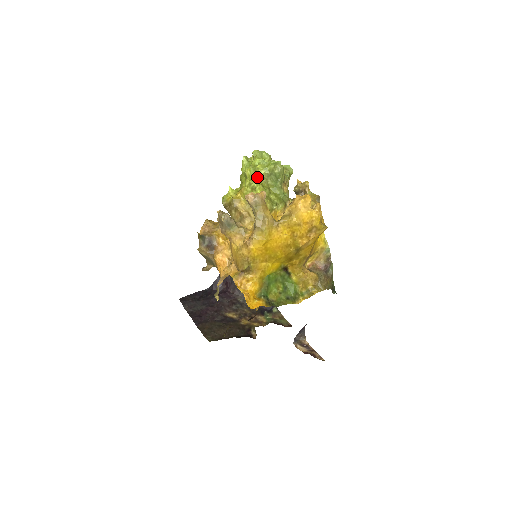
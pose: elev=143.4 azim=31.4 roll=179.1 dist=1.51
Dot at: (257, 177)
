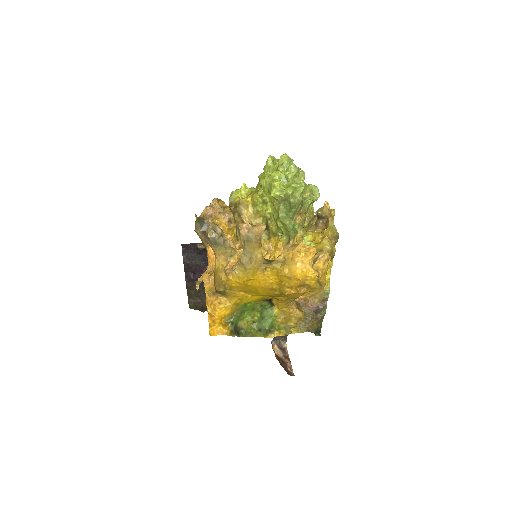
Dot at: (270, 194)
